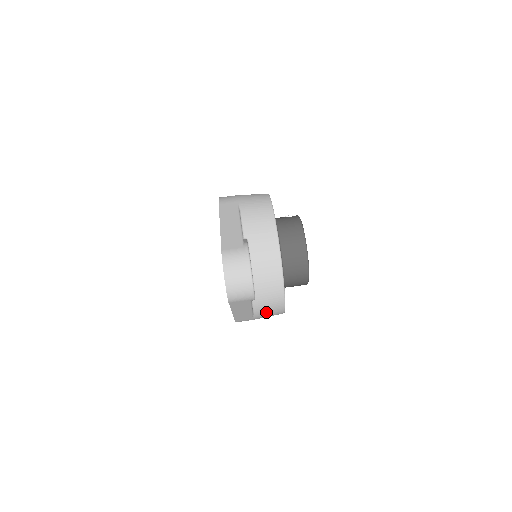
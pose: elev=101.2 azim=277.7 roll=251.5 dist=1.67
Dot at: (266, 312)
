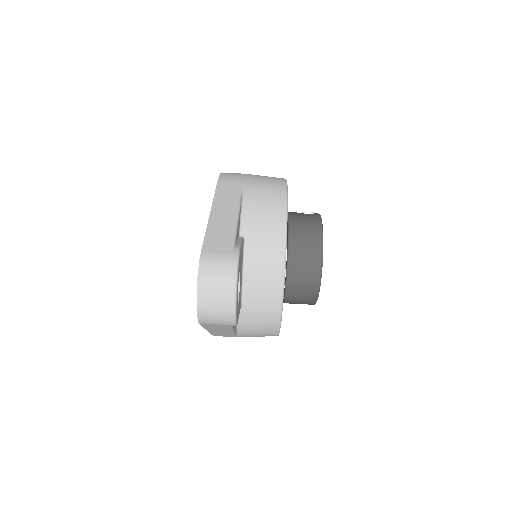
Dot at: (254, 333)
